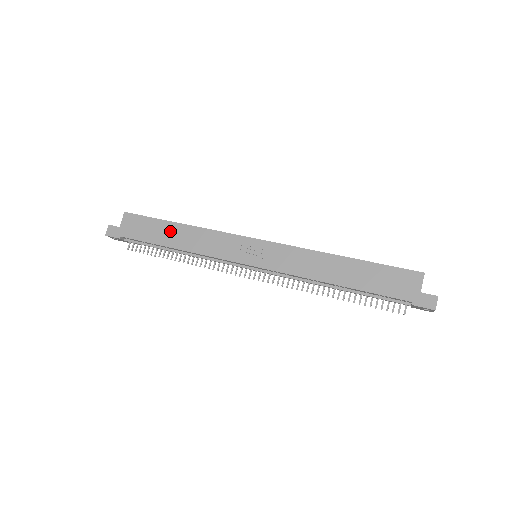
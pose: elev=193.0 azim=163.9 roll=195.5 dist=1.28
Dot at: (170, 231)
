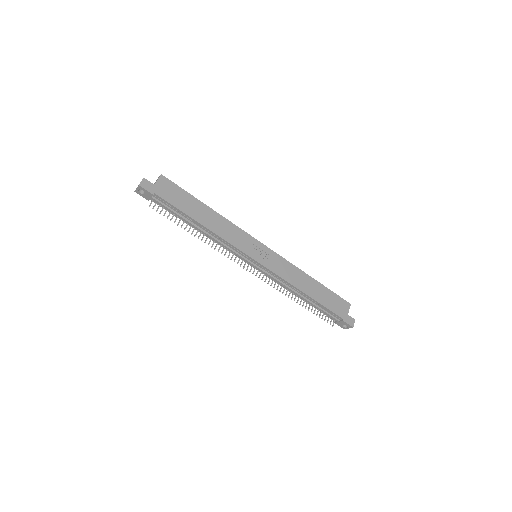
Dot at: (200, 209)
